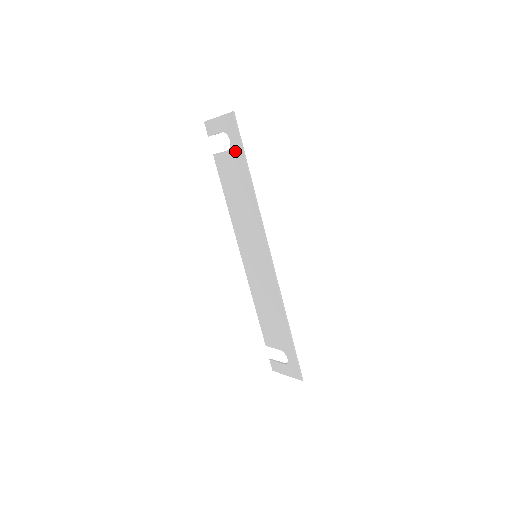
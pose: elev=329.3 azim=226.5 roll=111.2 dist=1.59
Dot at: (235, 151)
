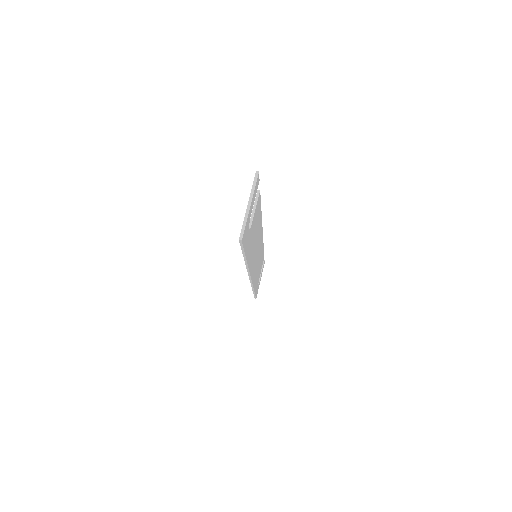
Dot at: occluded
